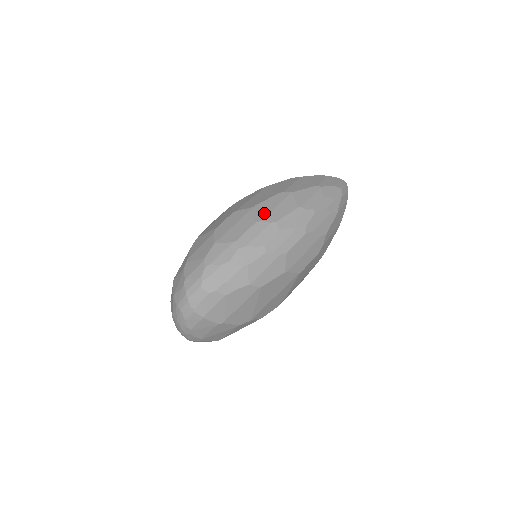
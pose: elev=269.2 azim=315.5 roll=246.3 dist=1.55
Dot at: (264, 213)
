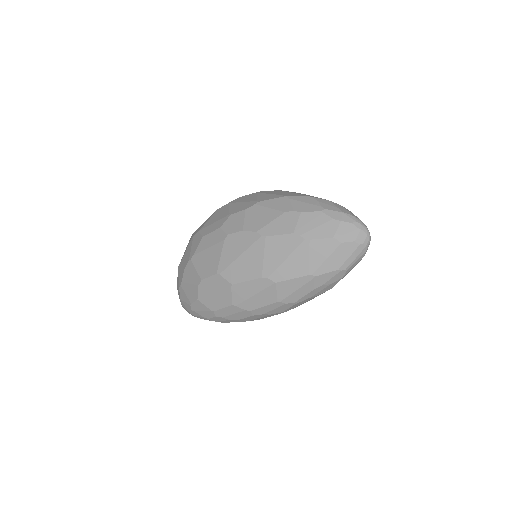
Dot at: (241, 298)
